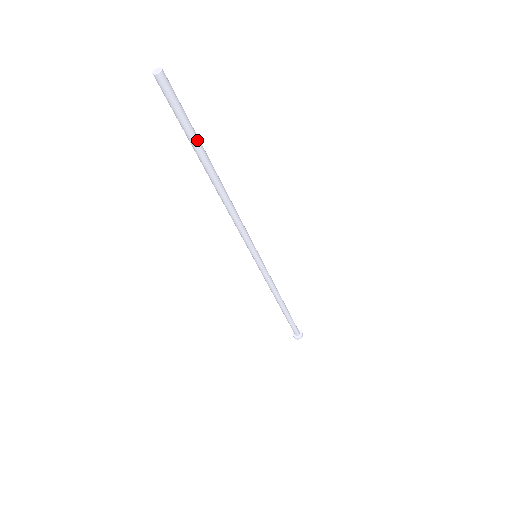
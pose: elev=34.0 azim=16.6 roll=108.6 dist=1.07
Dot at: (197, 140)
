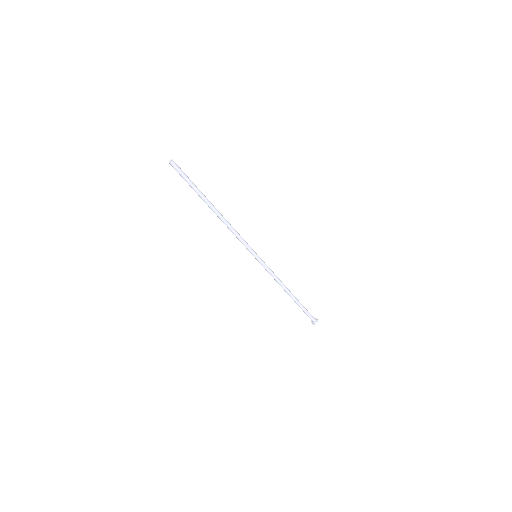
Dot at: (196, 190)
